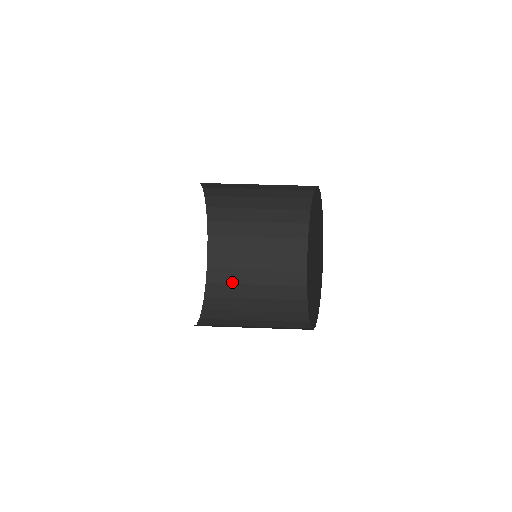
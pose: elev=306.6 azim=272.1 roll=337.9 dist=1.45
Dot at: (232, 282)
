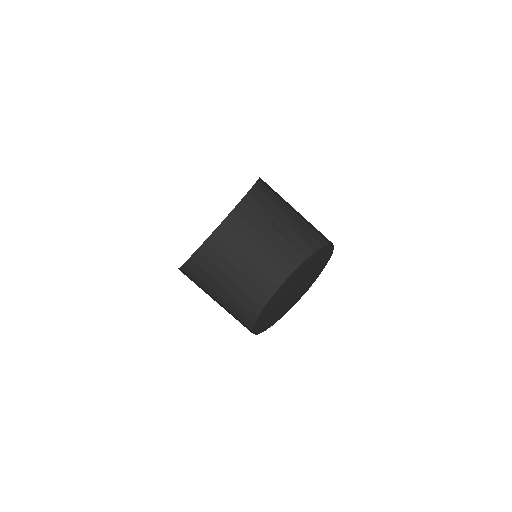
Dot at: (242, 234)
